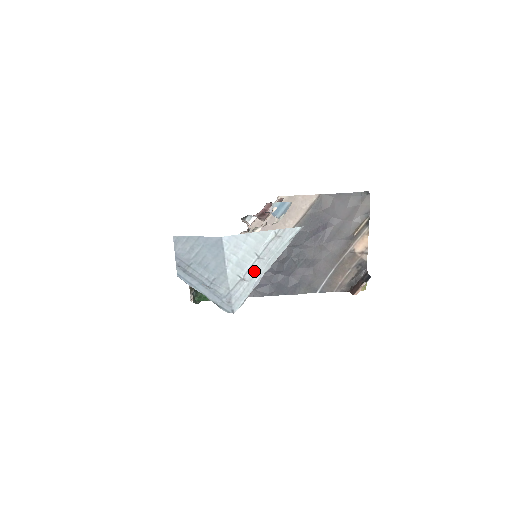
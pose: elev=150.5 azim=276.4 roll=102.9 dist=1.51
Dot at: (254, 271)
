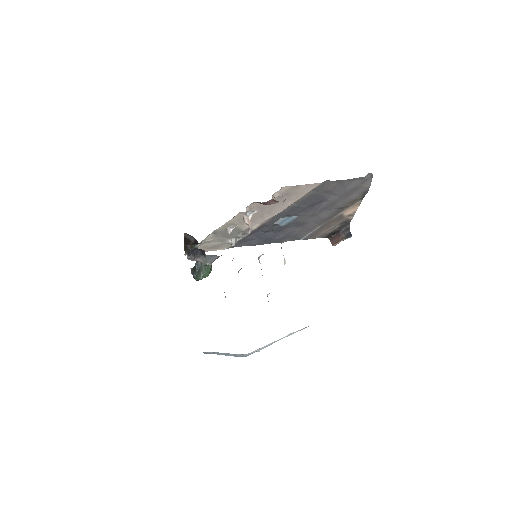
Dot at: occluded
